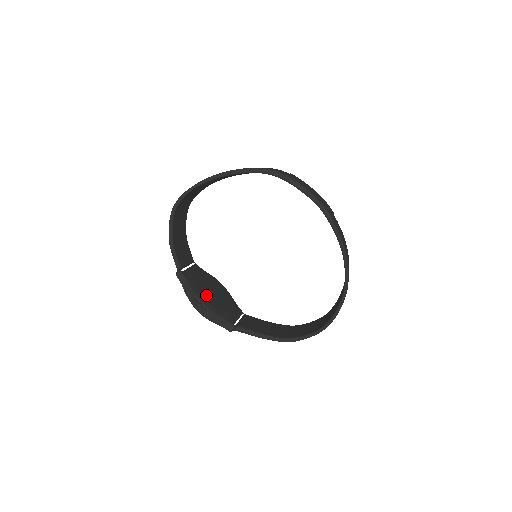
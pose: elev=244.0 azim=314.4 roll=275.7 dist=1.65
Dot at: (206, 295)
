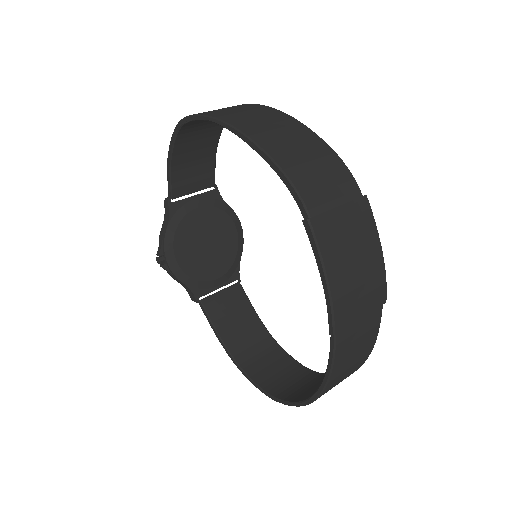
Dot at: (183, 248)
